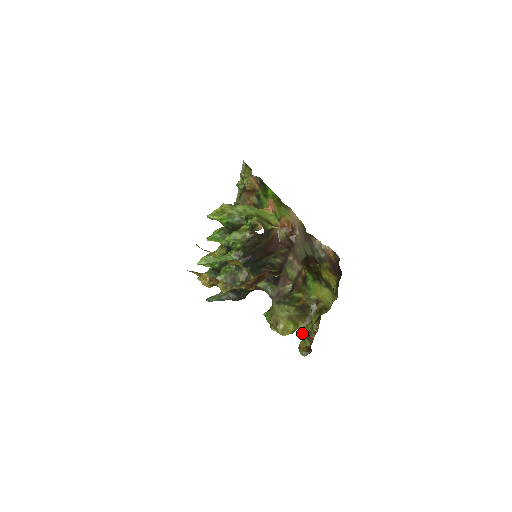
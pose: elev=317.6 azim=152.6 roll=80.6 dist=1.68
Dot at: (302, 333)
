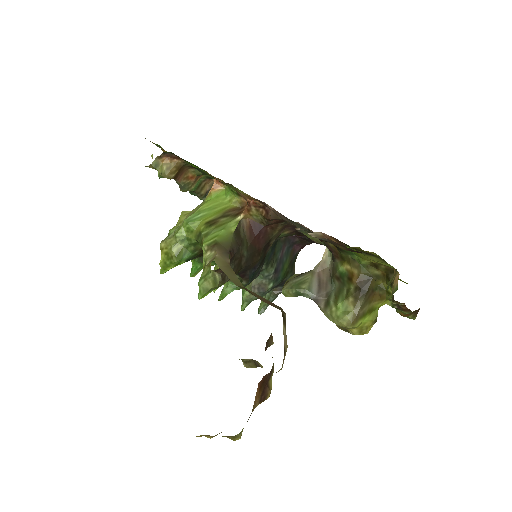
Dot at: occluded
